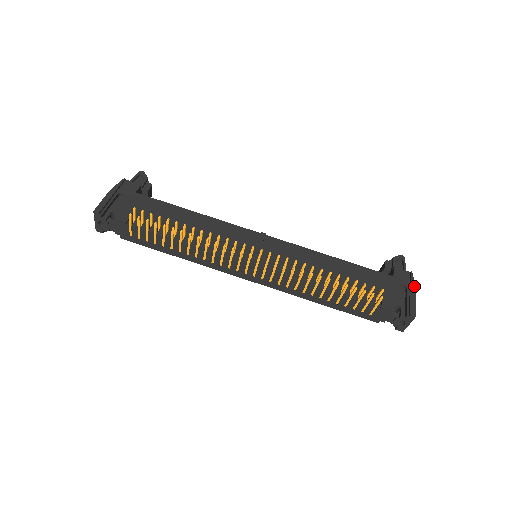
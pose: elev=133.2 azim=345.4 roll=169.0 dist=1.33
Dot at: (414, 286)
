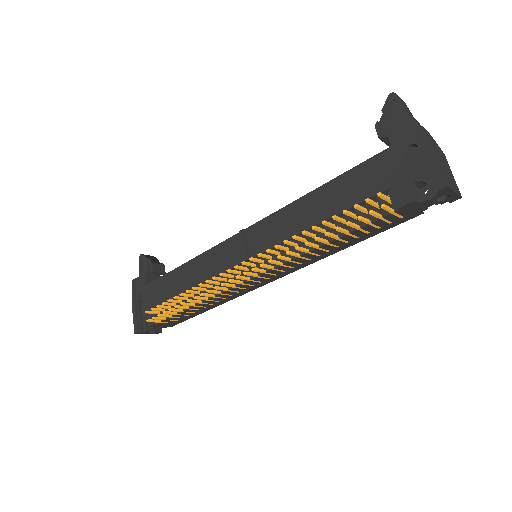
Dot at: (423, 136)
